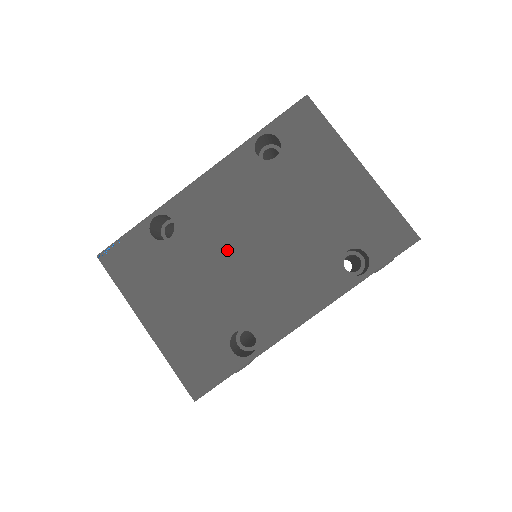
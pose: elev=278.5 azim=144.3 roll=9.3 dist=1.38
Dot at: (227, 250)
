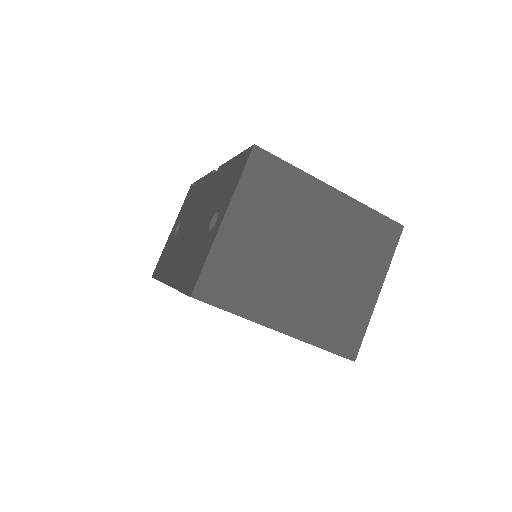
Dot at: occluded
